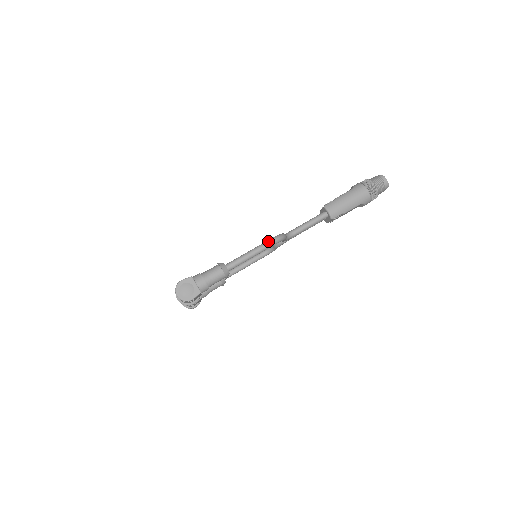
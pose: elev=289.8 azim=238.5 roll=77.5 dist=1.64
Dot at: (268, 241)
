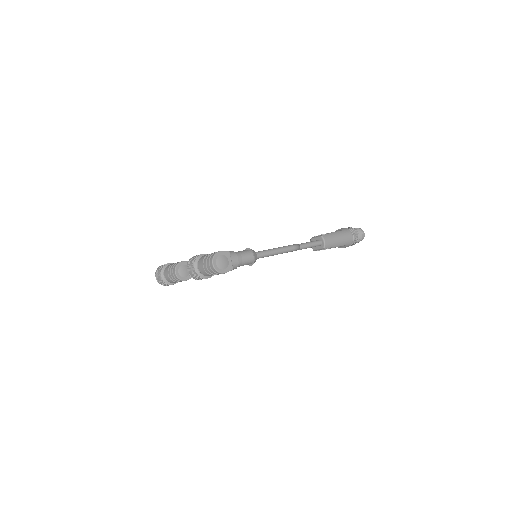
Dot at: (291, 246)
